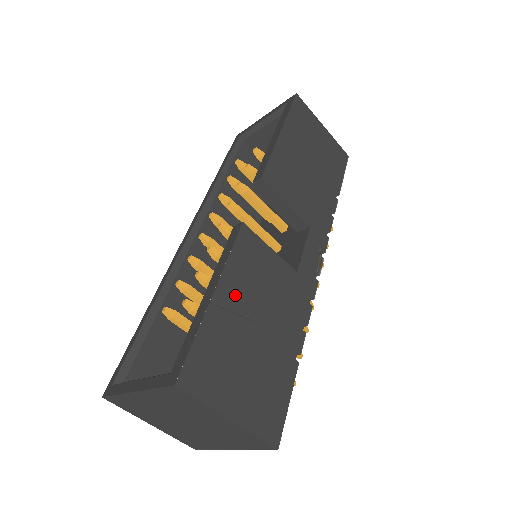
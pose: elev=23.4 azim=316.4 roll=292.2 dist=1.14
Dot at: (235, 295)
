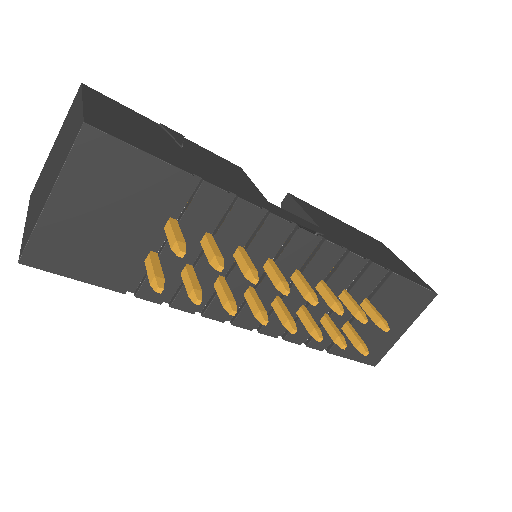
Dot at: (185, 143)
